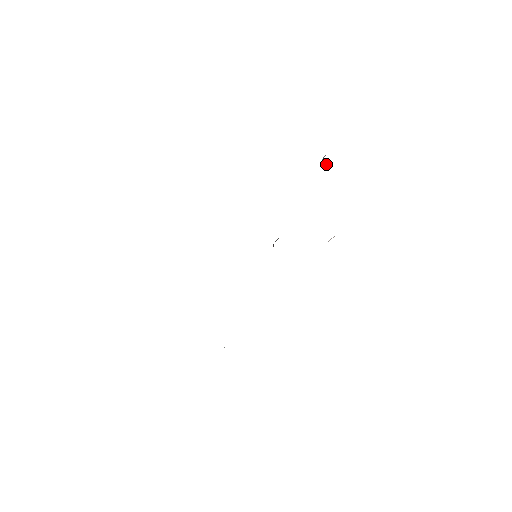
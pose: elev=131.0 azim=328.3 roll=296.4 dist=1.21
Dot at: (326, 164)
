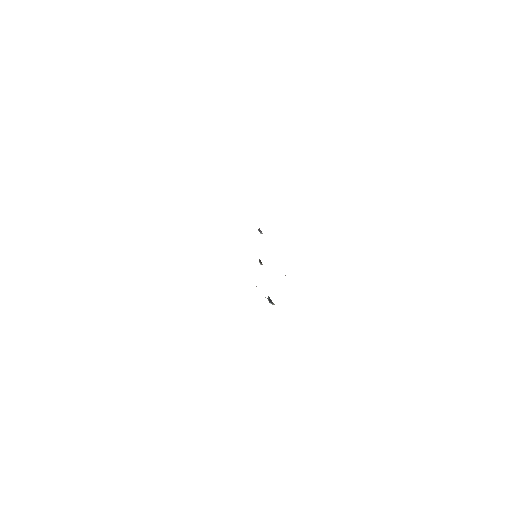
Dot at: (261, 233)
